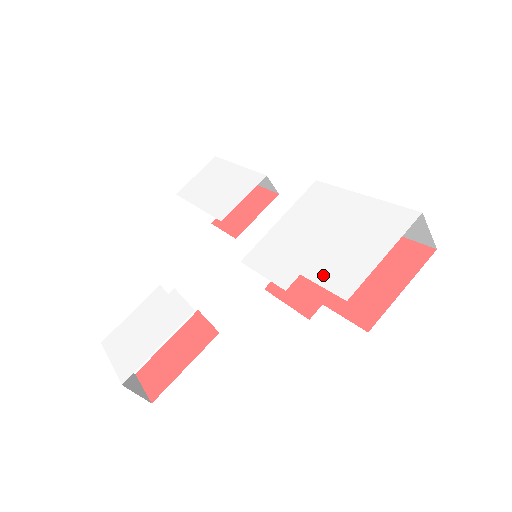
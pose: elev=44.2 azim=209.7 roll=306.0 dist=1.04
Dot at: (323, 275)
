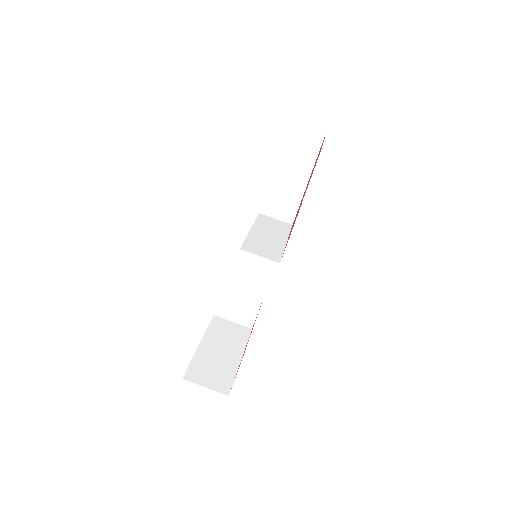
Dot at: occluded
